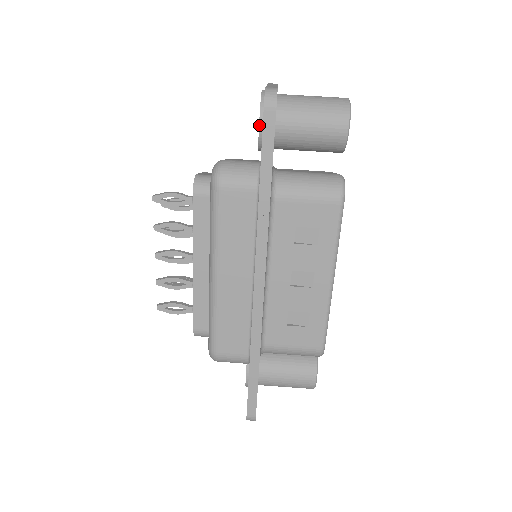
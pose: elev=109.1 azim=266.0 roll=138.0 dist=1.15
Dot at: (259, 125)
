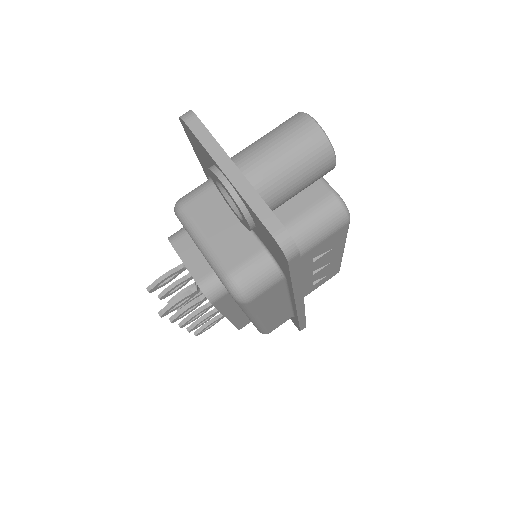
Dot at: (250, 228)
